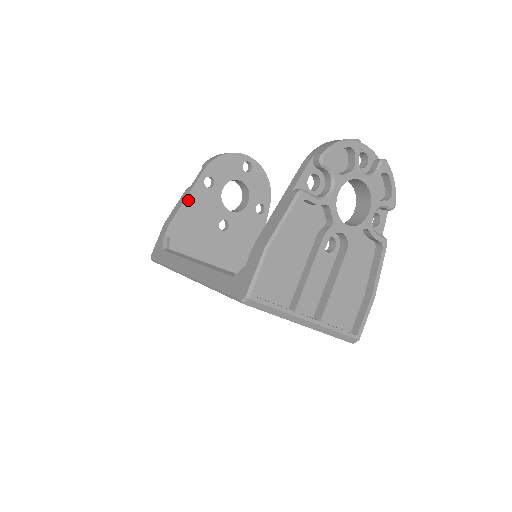
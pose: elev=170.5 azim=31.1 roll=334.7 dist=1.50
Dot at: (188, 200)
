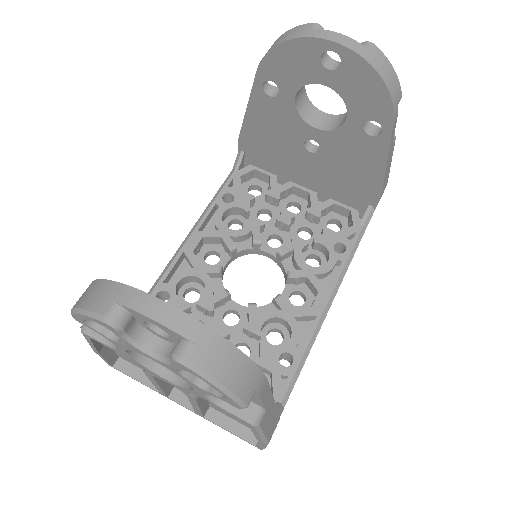
Dot at: (250, 112)
